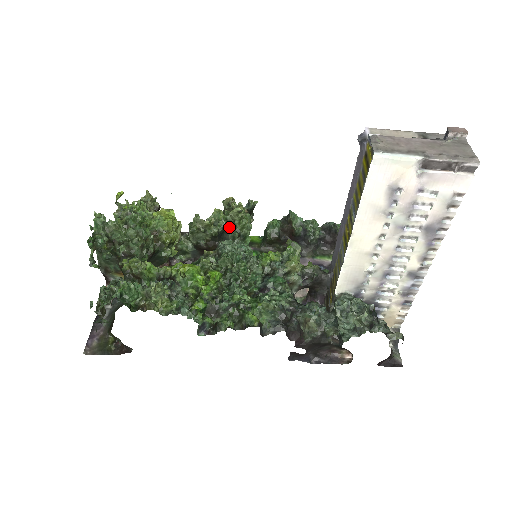
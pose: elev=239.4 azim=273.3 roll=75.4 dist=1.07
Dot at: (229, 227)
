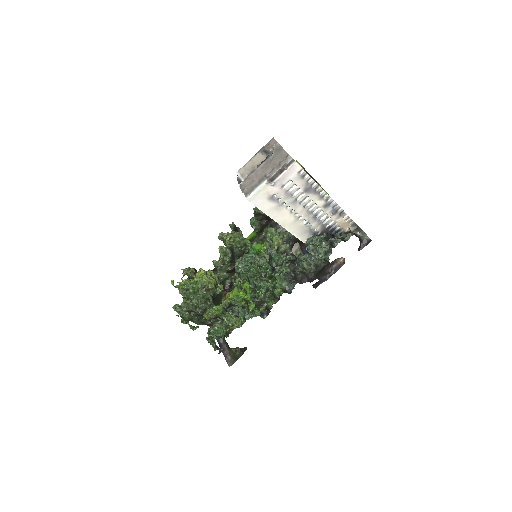
Dot at: (233, 249)
